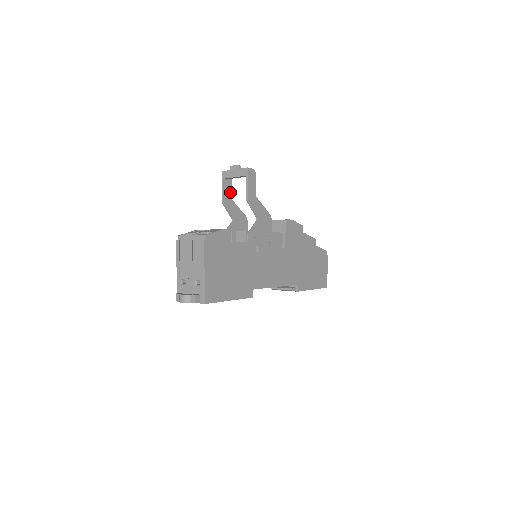
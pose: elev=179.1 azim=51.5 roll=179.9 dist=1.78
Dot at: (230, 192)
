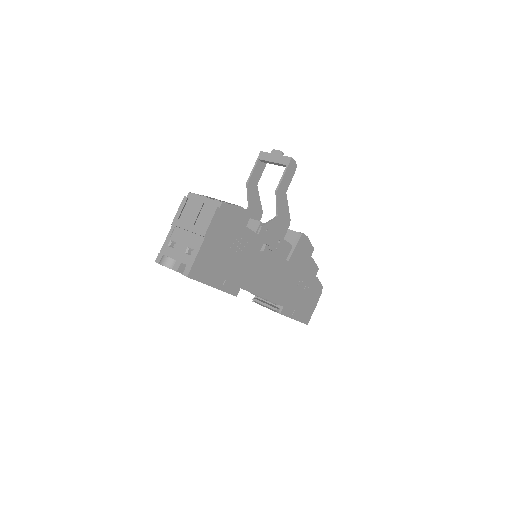
Dot at: (259, 177)
